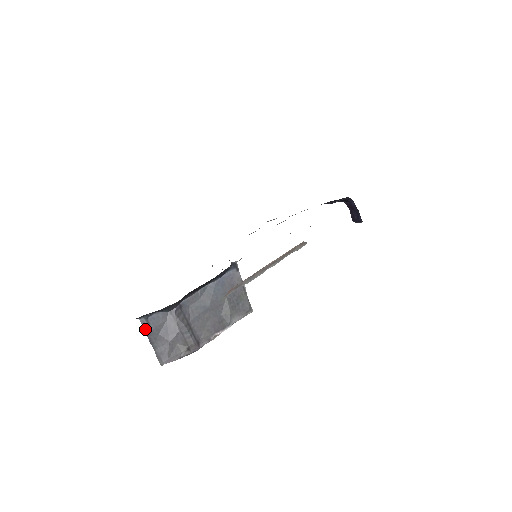
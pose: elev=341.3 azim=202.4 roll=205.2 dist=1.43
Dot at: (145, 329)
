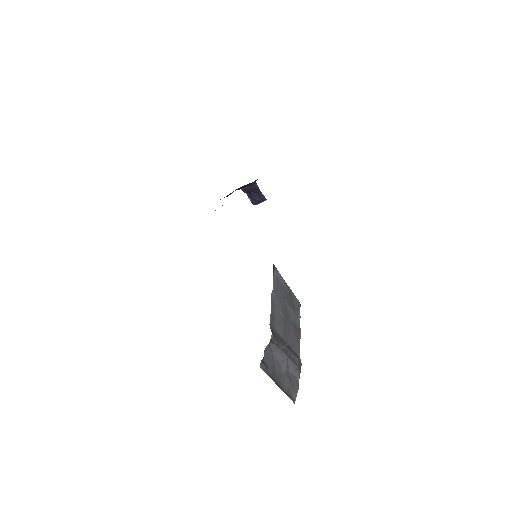
Dot at: (268, 374)
